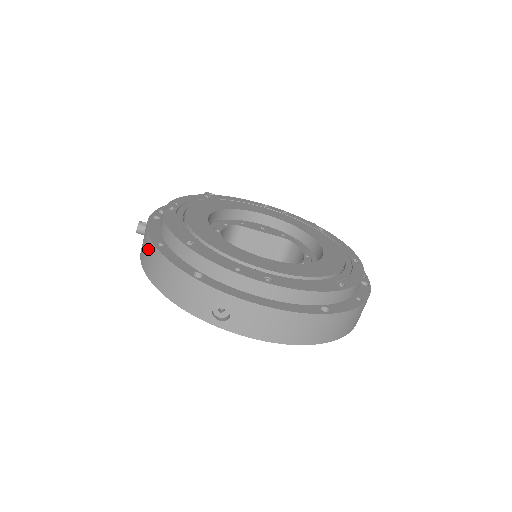
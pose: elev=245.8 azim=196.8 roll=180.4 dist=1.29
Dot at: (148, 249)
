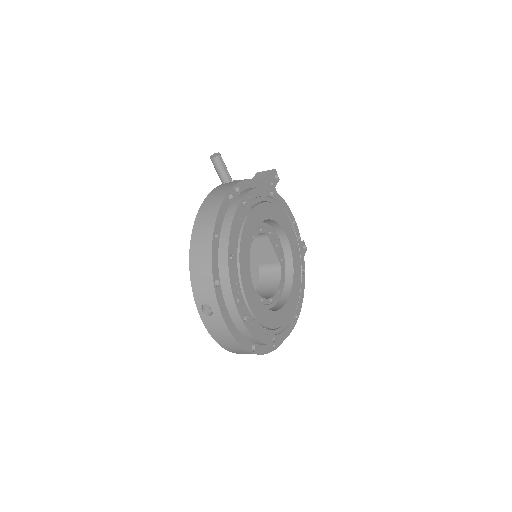
Dot at: (208, 227)
